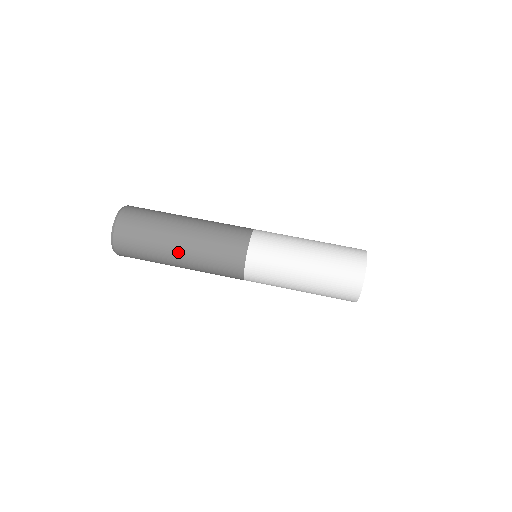
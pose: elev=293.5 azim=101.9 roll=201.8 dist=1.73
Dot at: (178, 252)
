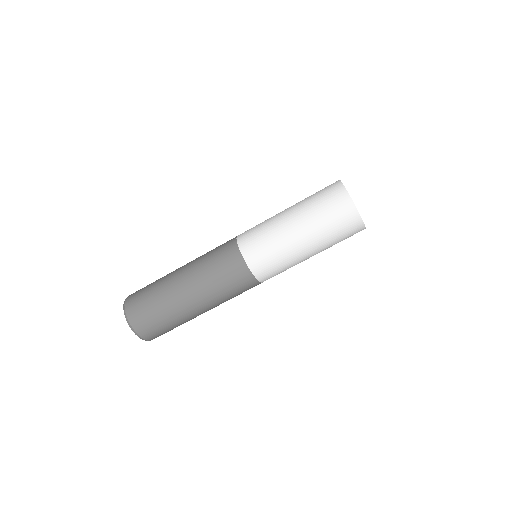
Dot at: (199, 310)
